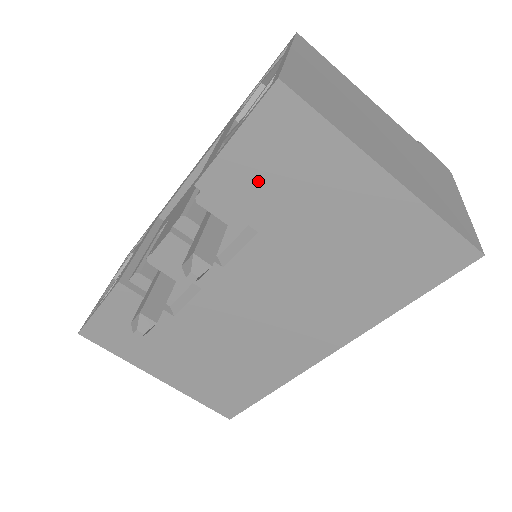
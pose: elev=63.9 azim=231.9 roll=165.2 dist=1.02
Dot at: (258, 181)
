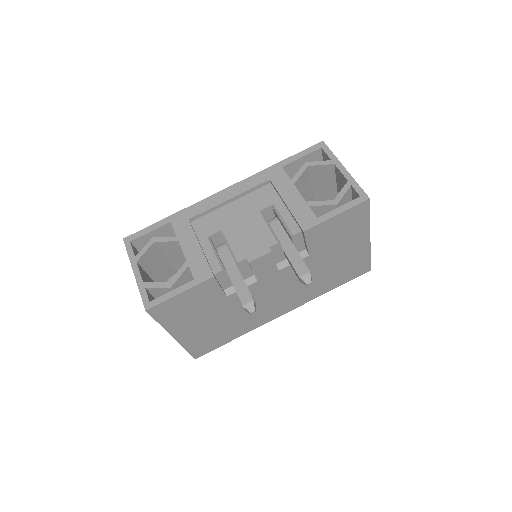
Dot at: (329, 234)
